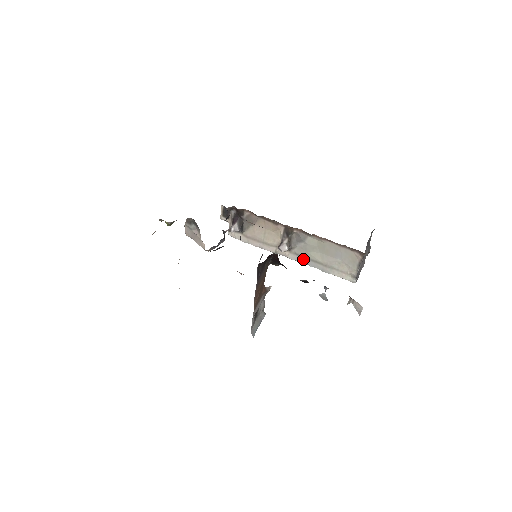
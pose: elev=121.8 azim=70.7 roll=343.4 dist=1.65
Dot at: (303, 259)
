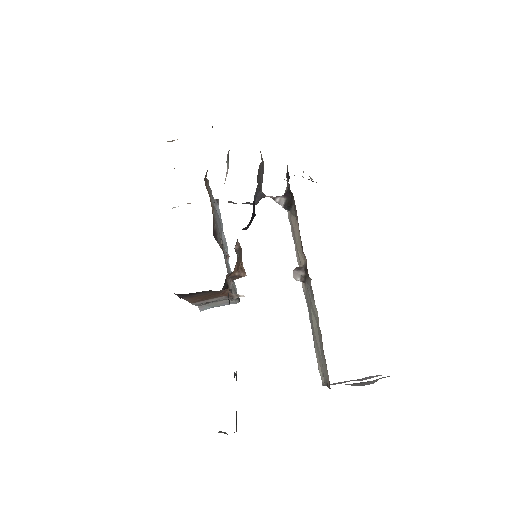
Dot at: (308, 305)
